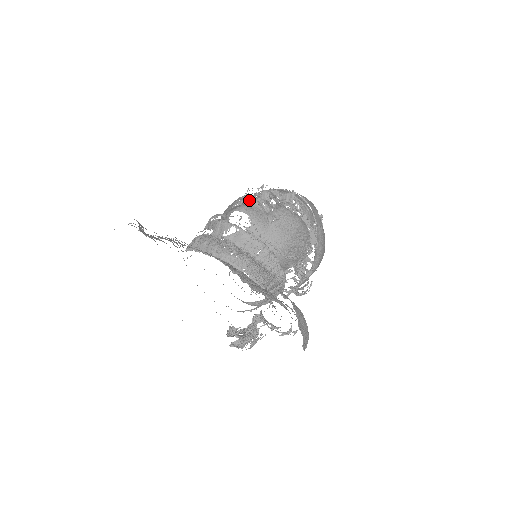
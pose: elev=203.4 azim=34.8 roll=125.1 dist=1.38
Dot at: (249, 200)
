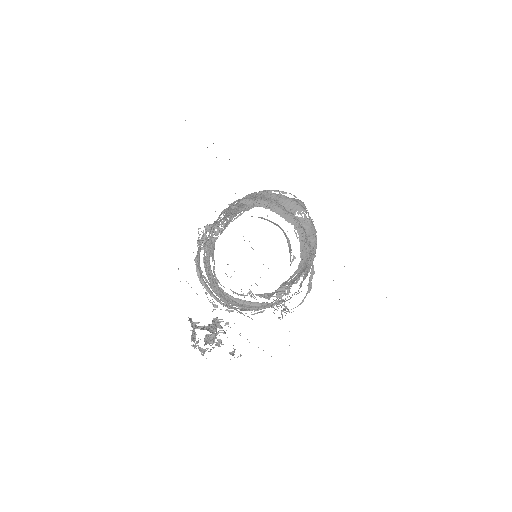
Dot at: occluded
